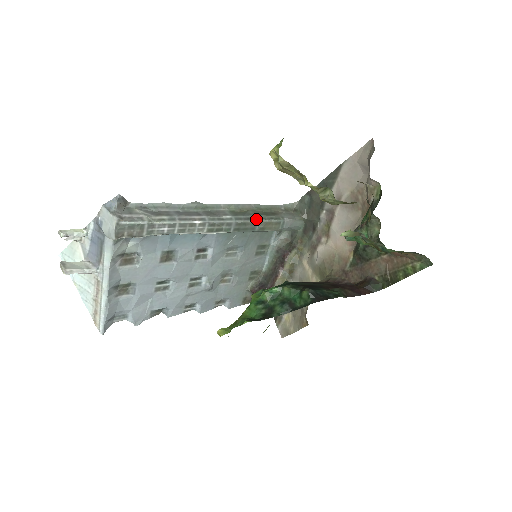
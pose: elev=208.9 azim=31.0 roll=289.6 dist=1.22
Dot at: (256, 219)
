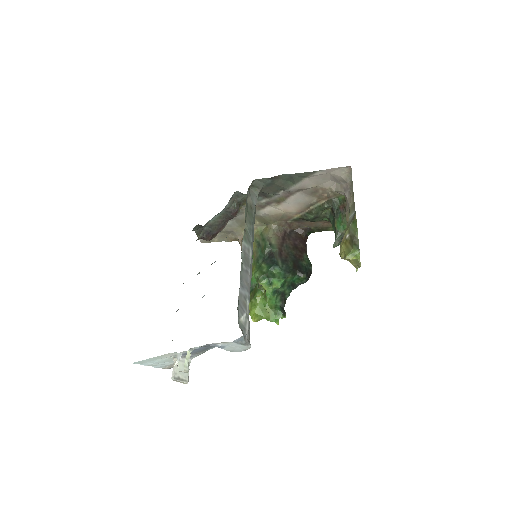
Dot at: occluded
